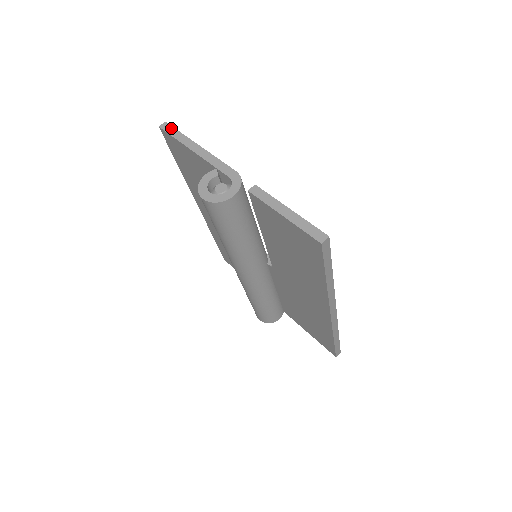
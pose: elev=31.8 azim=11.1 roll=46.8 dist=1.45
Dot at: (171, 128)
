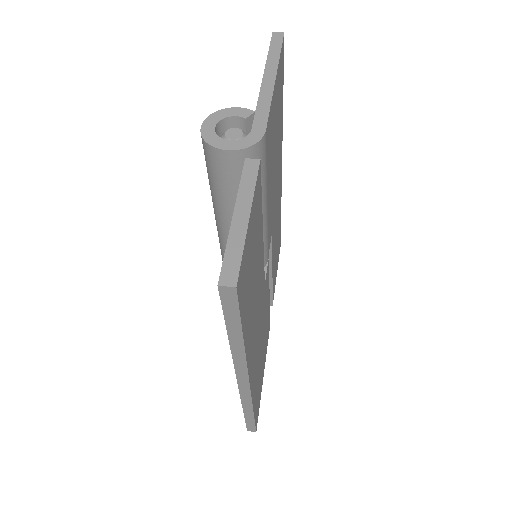
Dot at: (279, 42)
